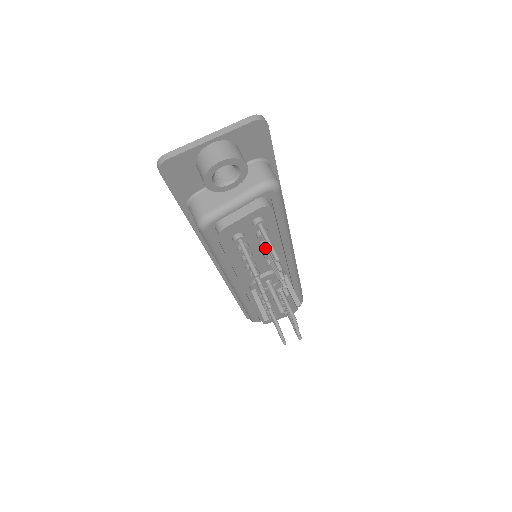
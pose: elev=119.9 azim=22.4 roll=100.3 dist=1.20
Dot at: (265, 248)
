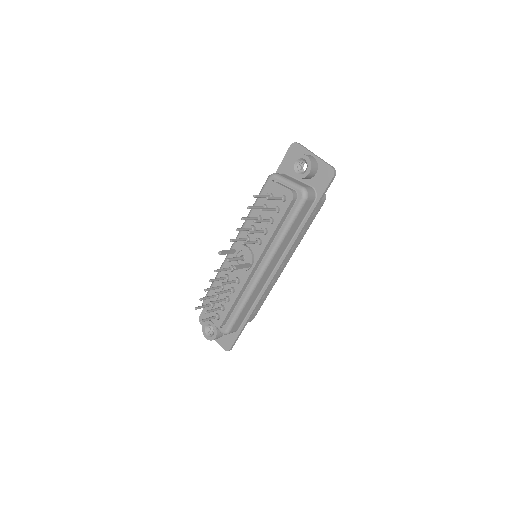
Dot at: (268, 219)
